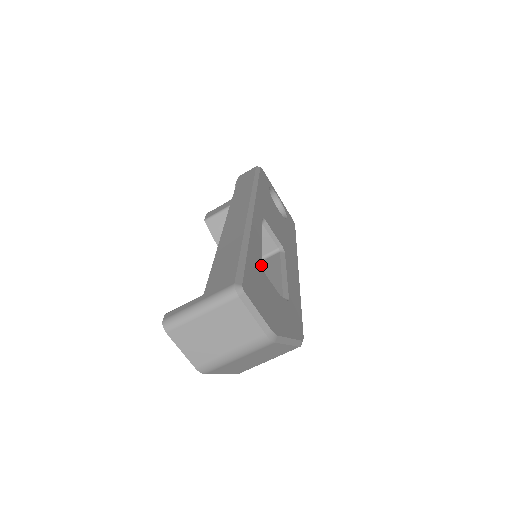
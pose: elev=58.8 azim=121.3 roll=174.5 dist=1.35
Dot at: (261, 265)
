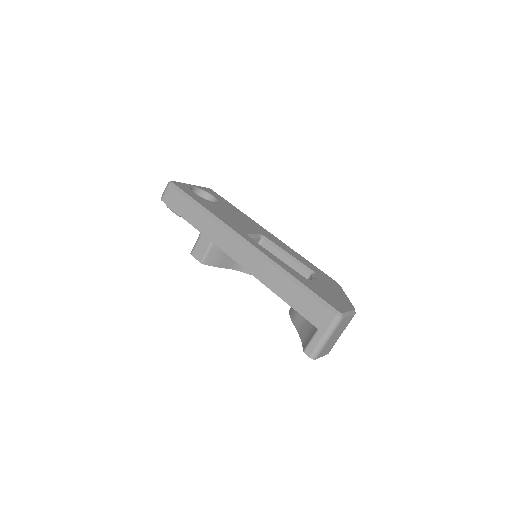
Dot at: (304, 278)
